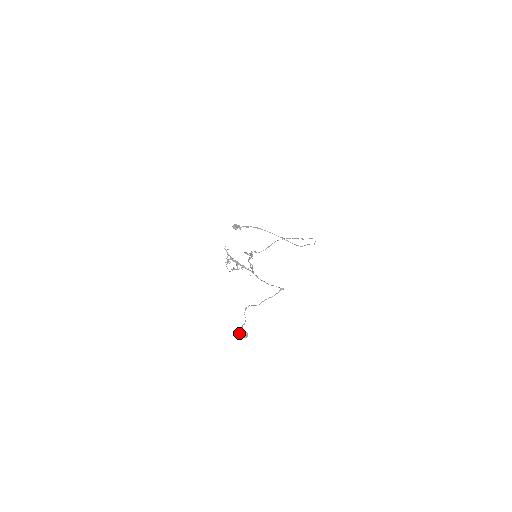
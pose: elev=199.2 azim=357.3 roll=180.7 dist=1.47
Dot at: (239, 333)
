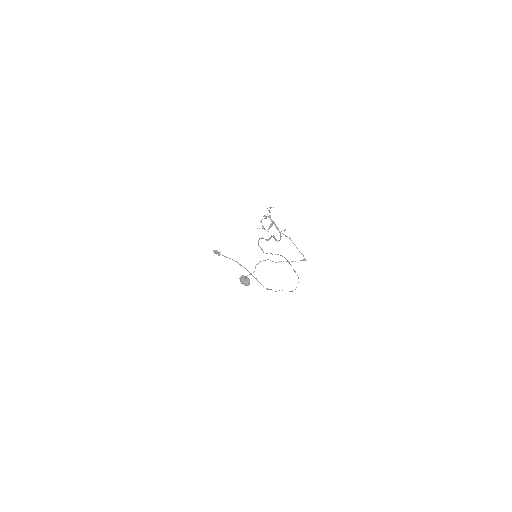
Dot at: (244, 277)
